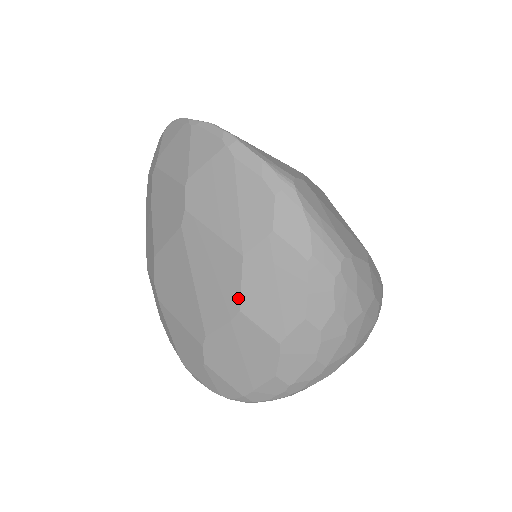
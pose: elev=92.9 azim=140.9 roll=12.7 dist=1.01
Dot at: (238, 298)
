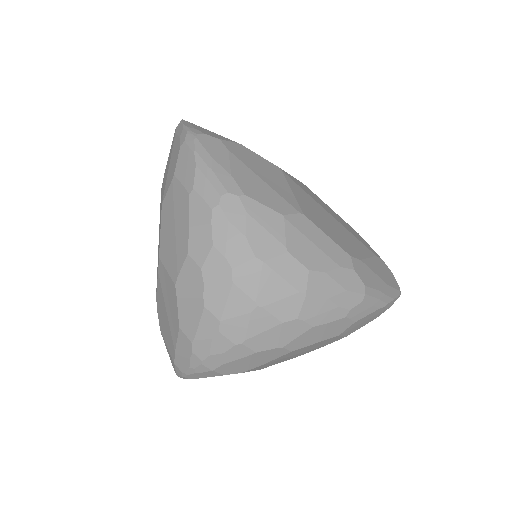
Dot at: (159, 245)
